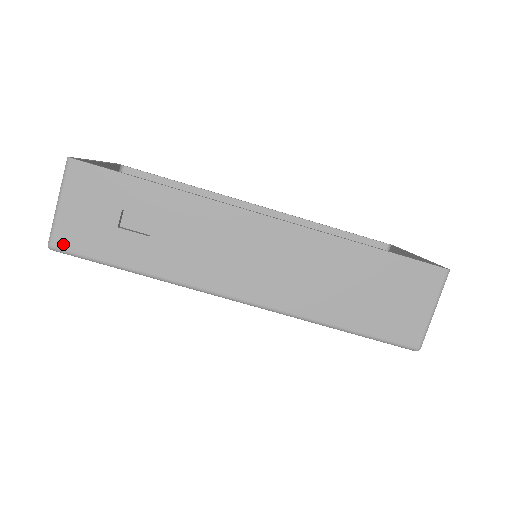
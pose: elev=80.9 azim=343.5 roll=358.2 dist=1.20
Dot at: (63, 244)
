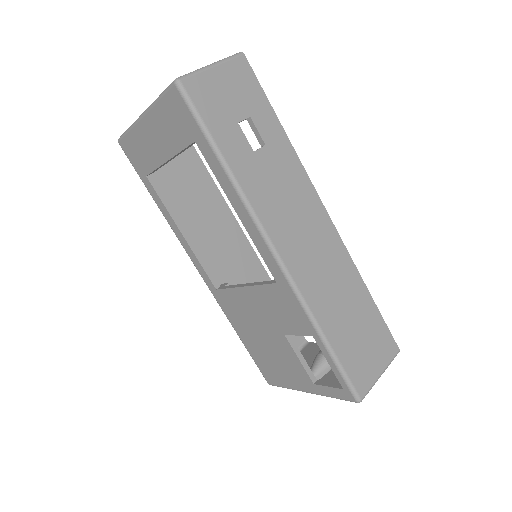
Dot at: (191, 90)
